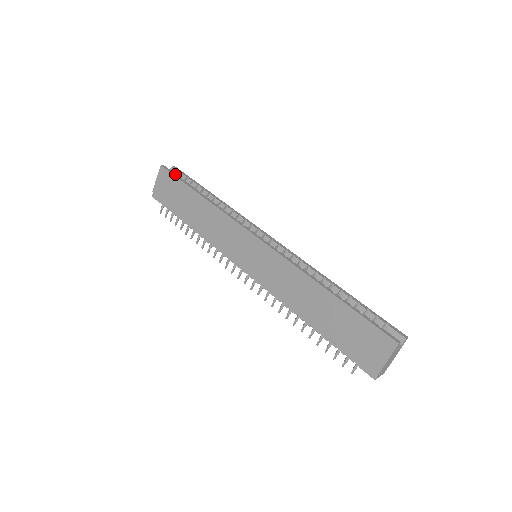
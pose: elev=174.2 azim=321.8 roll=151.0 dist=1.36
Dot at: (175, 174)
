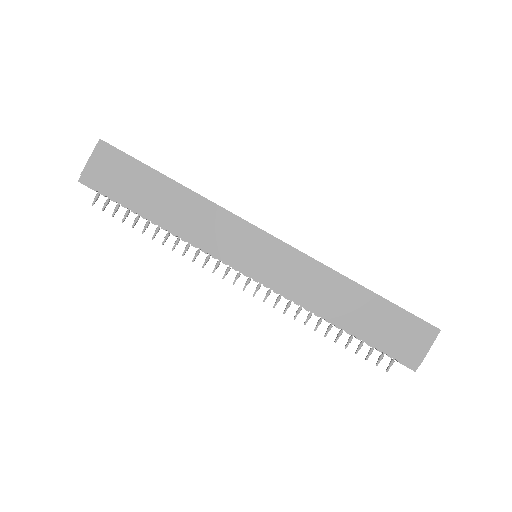
Dot at: occluded
